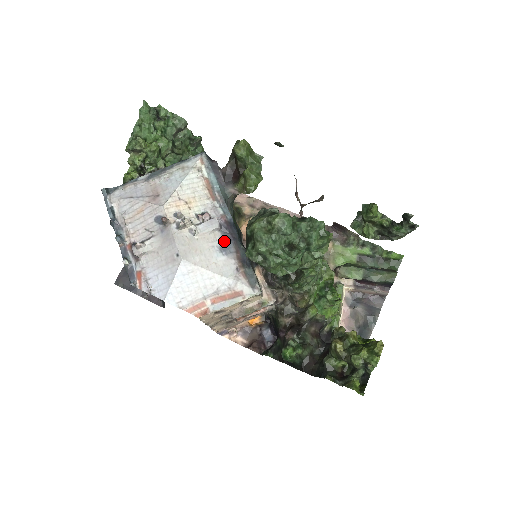
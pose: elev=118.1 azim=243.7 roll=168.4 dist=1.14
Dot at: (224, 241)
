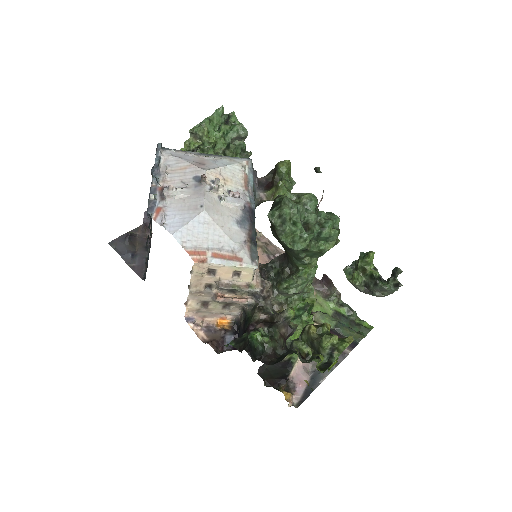
Dot at: (243, 218)
